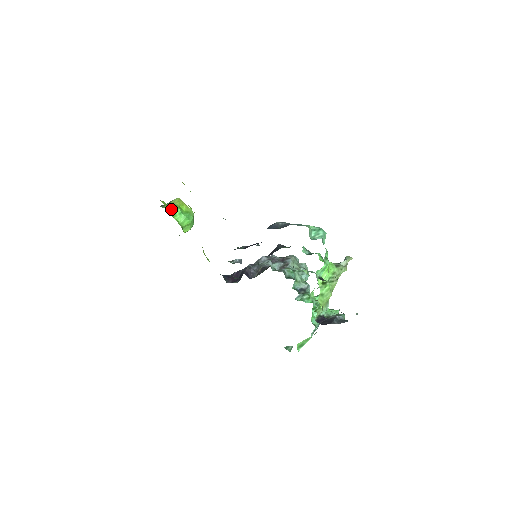
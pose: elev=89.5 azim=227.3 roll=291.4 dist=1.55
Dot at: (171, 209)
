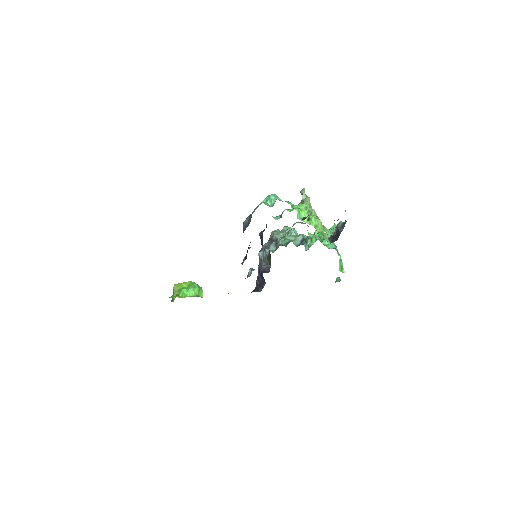
Dot at: (179, 295)
